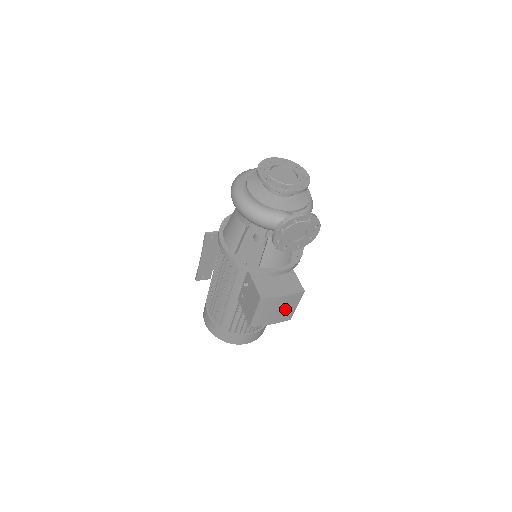
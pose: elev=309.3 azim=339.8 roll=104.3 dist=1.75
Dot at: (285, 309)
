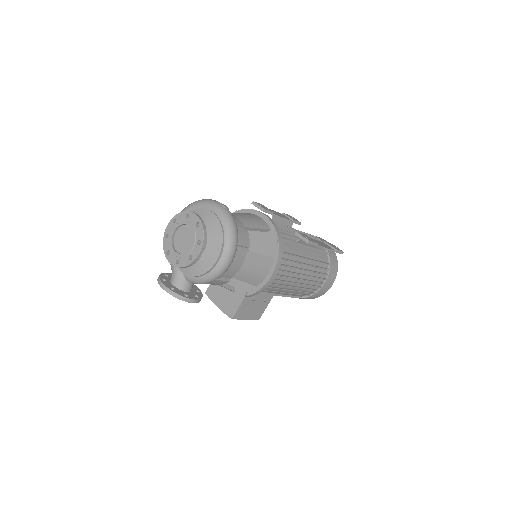
Dot at: occluded
